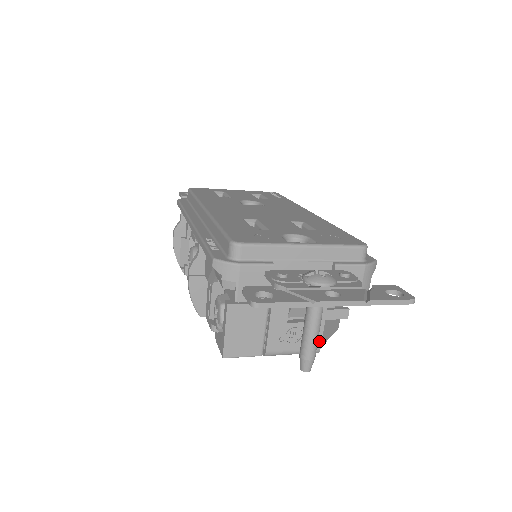
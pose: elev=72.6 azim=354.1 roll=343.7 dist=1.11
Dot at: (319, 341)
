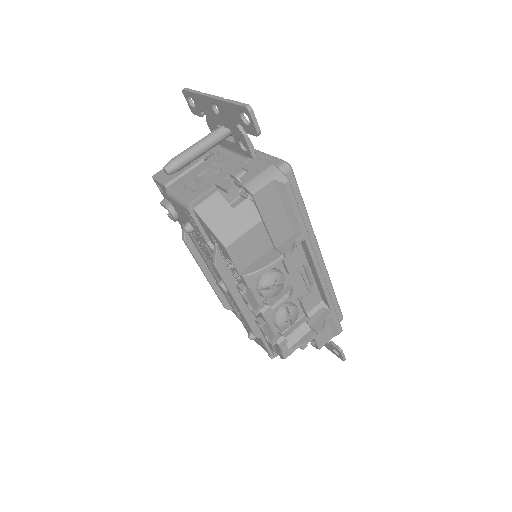
Dot at: (197, 196)
